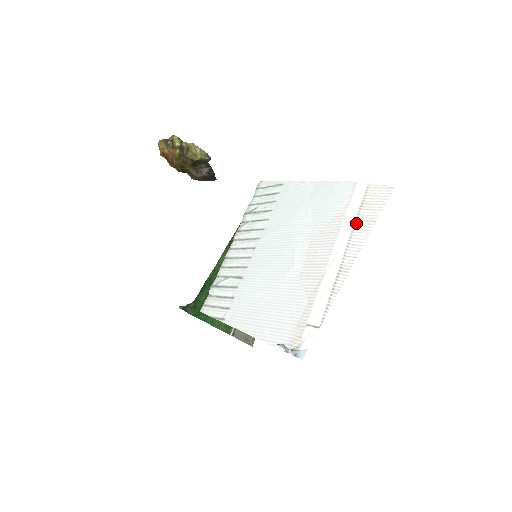
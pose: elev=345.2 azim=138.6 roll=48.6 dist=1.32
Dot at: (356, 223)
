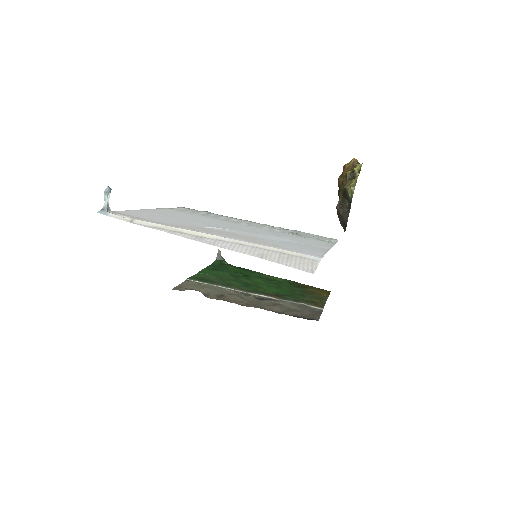
Dot at: (260, 248)
